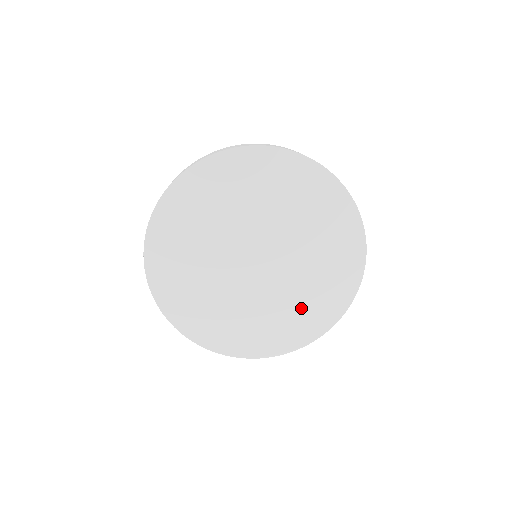
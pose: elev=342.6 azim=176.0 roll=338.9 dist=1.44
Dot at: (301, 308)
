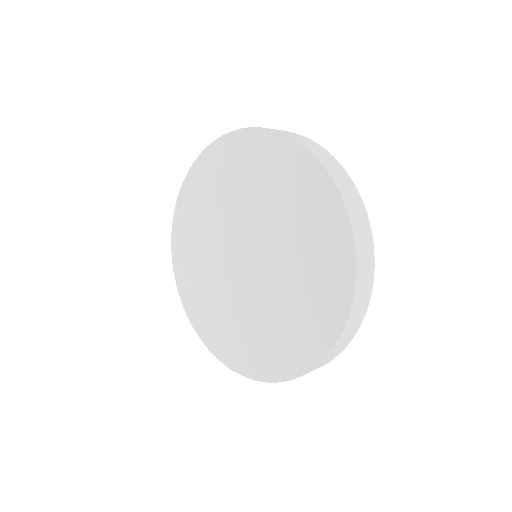
Dot at: (279, 331)
